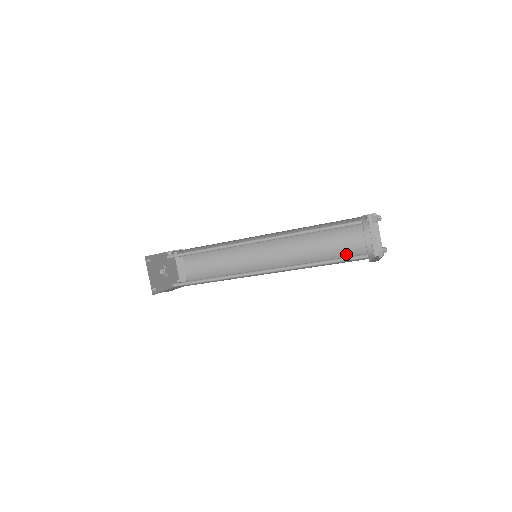
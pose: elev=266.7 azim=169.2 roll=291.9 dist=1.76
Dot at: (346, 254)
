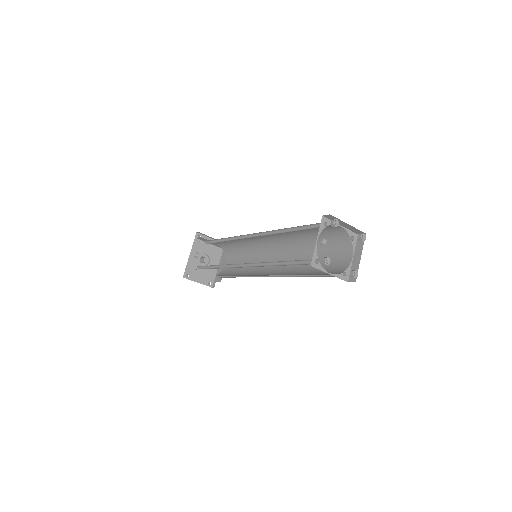
Dot at: (329, 241)
